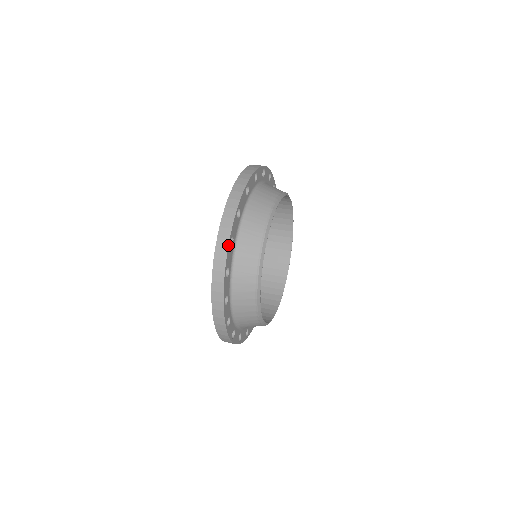
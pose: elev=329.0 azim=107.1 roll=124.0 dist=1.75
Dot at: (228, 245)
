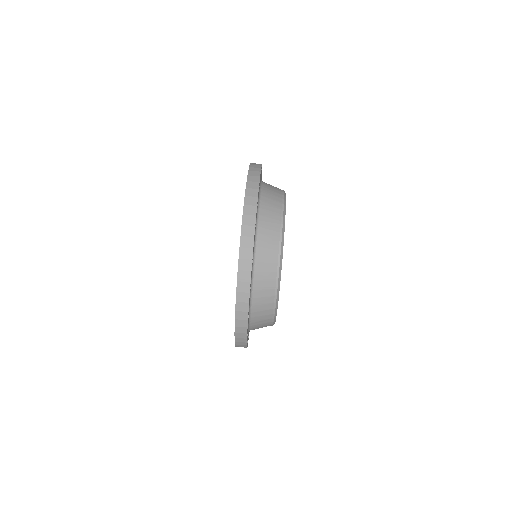
Dot at: (251, 266)
